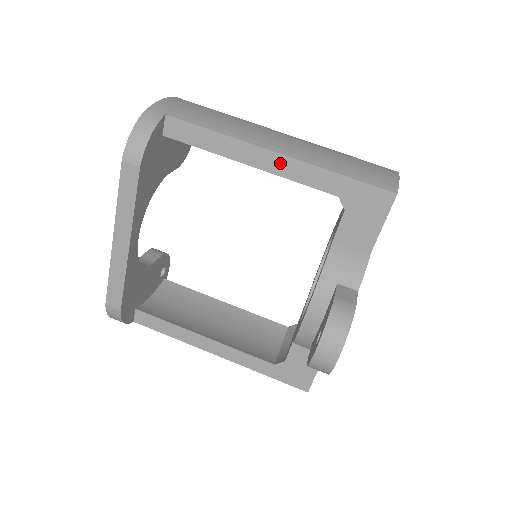
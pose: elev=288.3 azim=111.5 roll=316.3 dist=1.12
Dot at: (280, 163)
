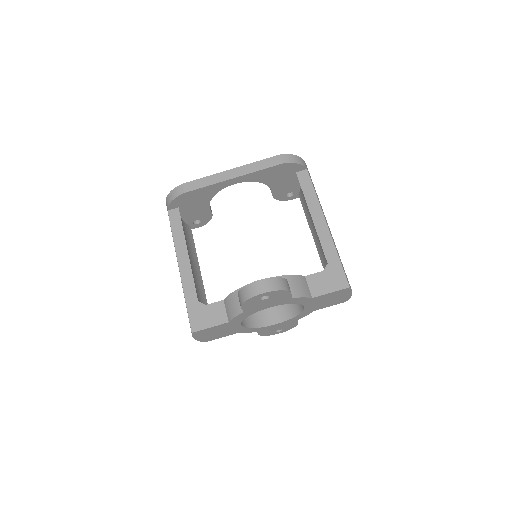
Dot at: (323, 228)
